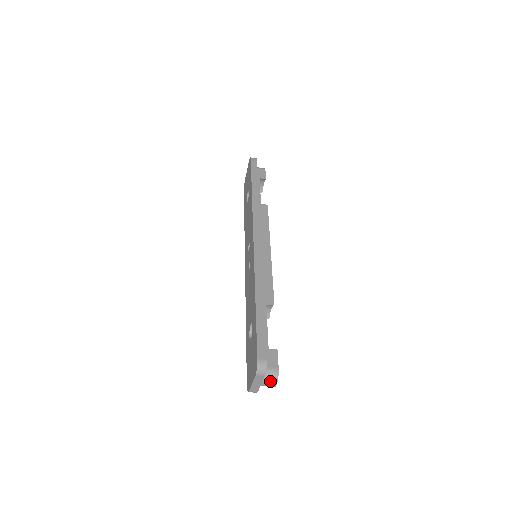
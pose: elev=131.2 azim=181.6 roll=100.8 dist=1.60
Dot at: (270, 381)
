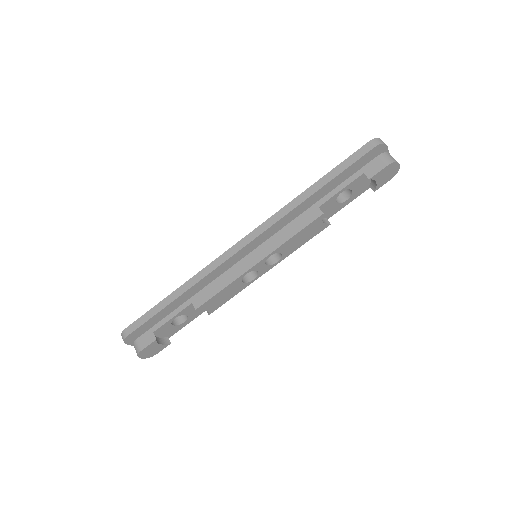
Dot at: (136, 351)
